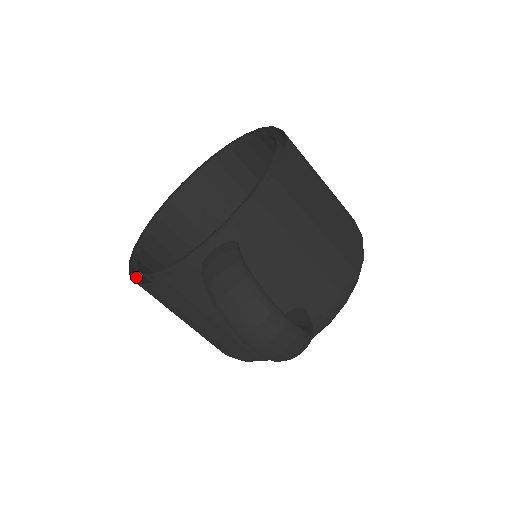
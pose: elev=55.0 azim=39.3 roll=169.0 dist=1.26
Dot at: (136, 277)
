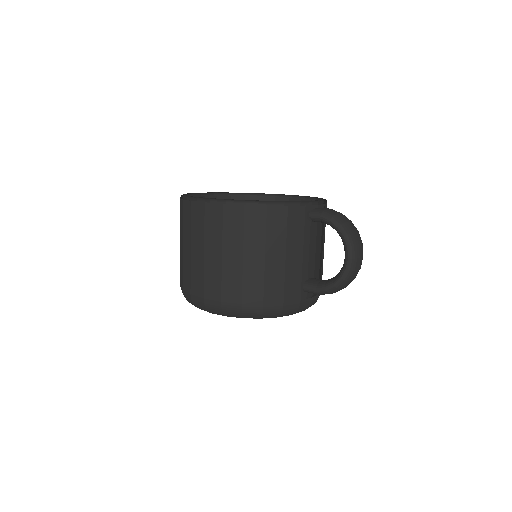
Dot at: (217, 209)
